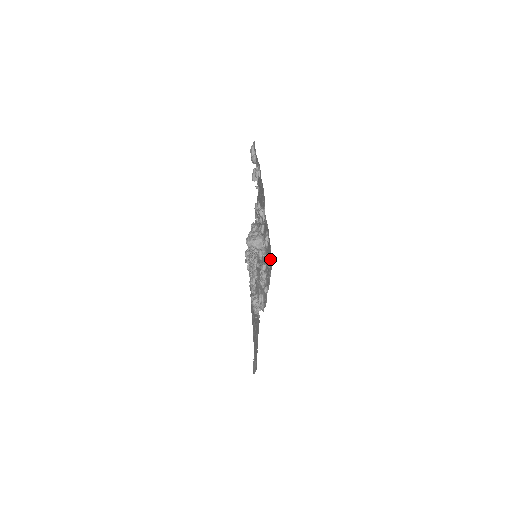
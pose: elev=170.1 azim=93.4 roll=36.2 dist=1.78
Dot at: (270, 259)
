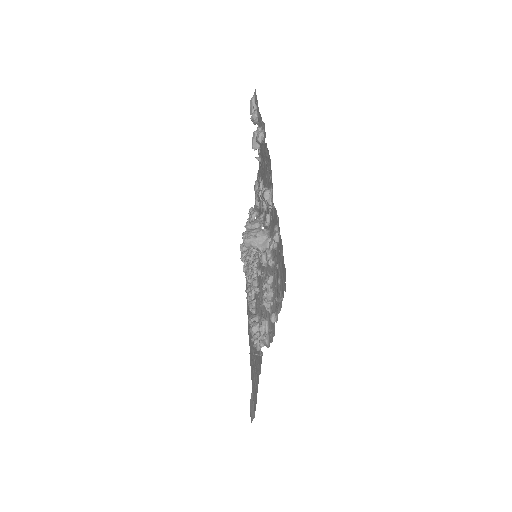
Dot at: (282, 272)
